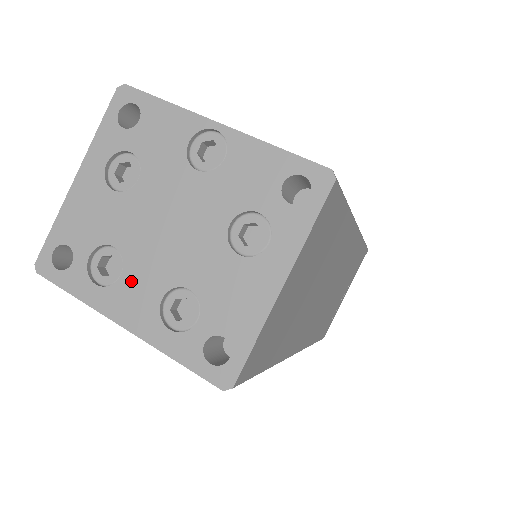
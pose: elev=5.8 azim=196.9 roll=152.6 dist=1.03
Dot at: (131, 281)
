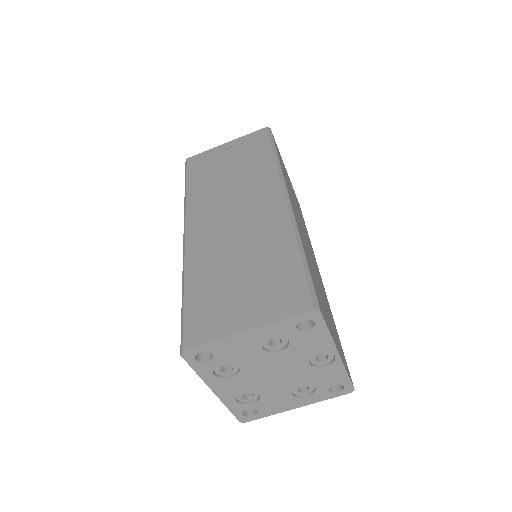
Dot at: (235, 382)
